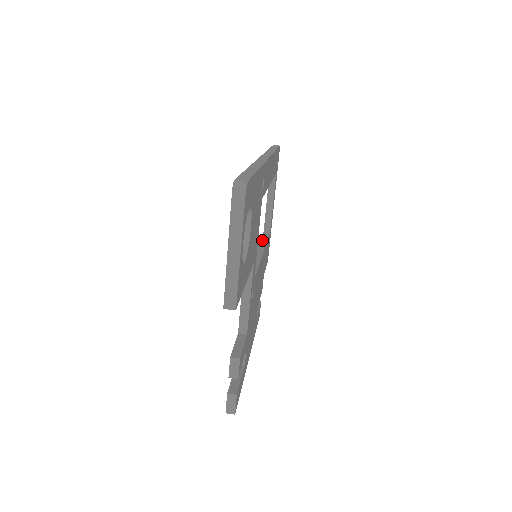
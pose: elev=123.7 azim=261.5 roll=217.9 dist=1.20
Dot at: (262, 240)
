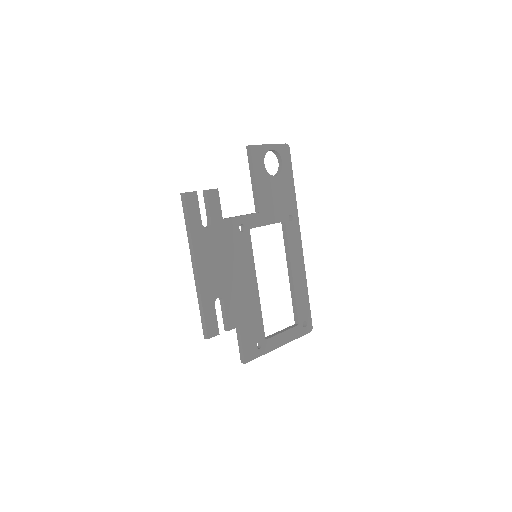
Dot at: occluded
